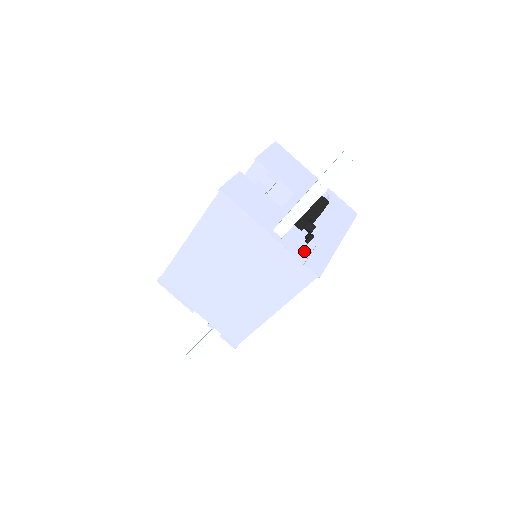
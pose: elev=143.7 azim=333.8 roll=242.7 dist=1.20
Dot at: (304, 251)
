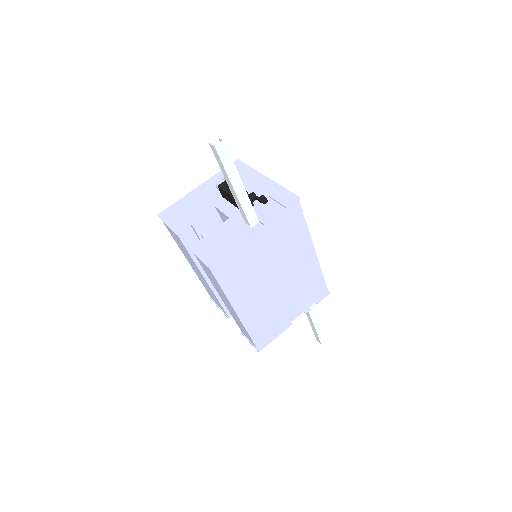
Dot at: (273, 206)
